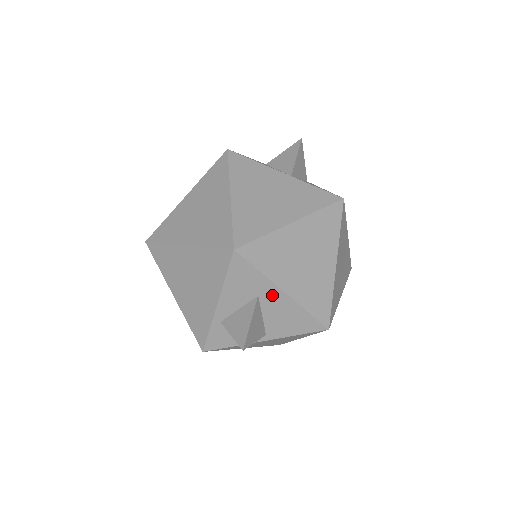
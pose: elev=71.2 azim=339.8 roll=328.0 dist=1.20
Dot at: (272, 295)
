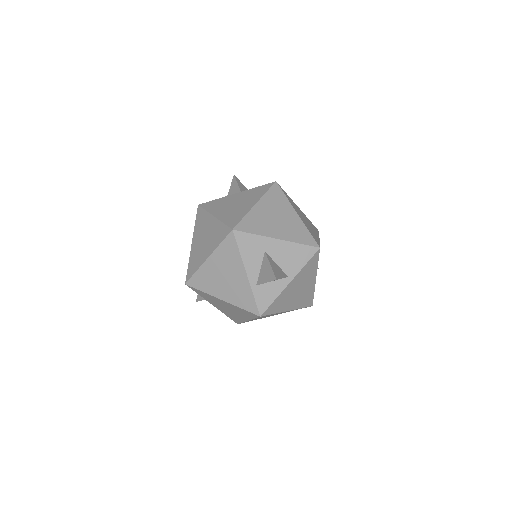
Dot at: (272, 246)
